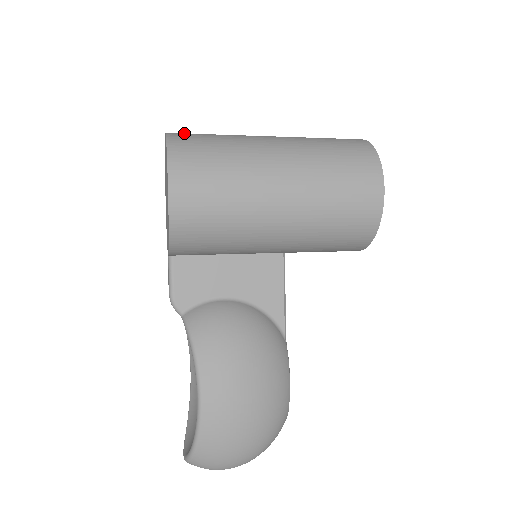
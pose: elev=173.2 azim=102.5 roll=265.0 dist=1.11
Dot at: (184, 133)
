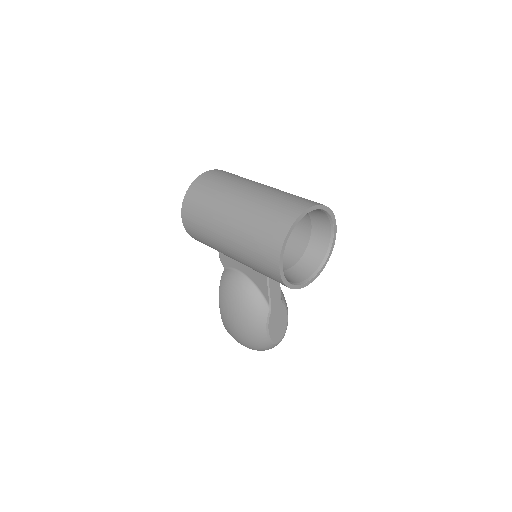
Dot at: (205, 179)
